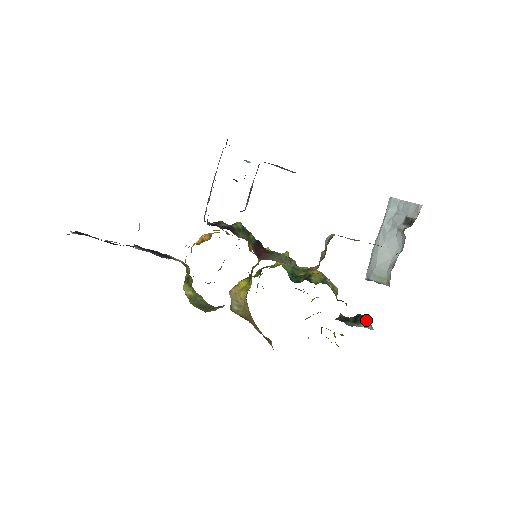
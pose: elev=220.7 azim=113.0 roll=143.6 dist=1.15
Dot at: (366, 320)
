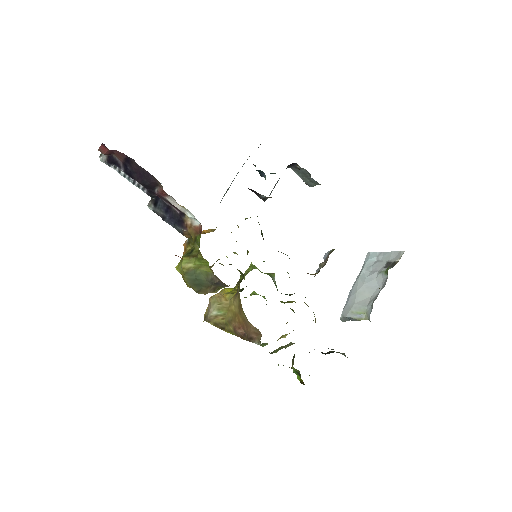
Dot at: occluded
